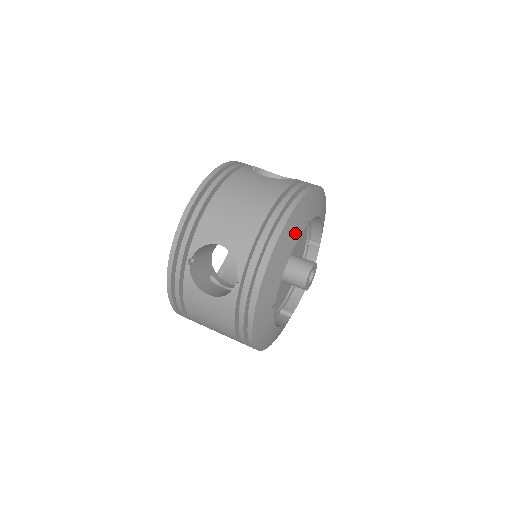
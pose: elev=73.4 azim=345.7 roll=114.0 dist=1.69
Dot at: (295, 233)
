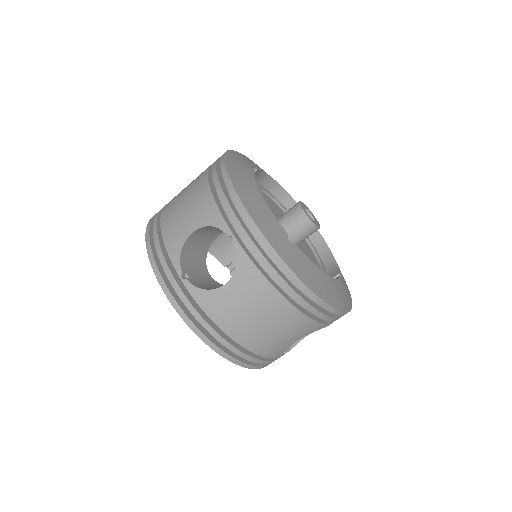
Dot at: (246, 174)
